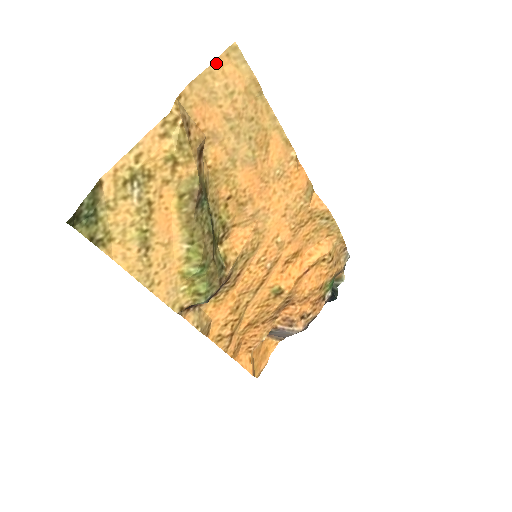
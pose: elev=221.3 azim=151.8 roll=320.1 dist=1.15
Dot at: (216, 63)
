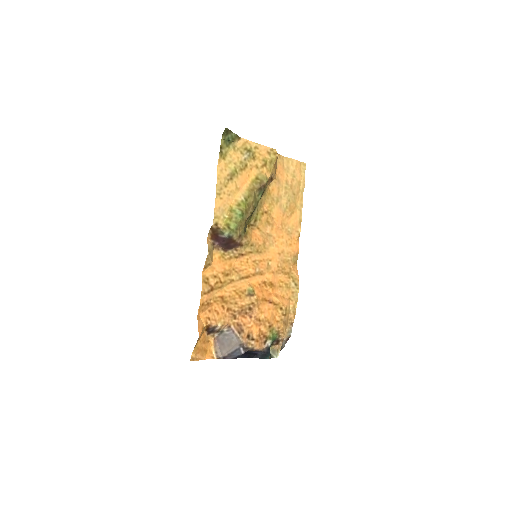
Dot at: (296, 161)
